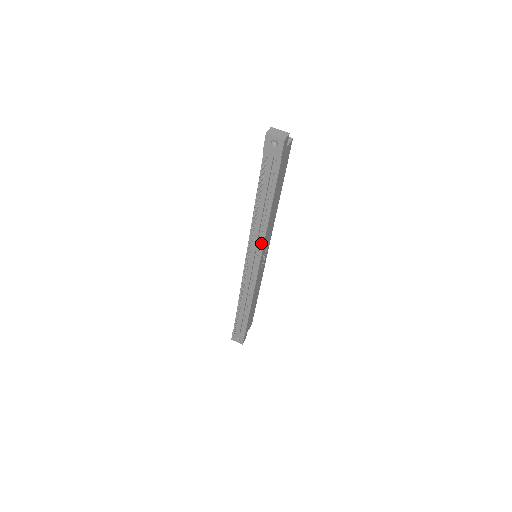
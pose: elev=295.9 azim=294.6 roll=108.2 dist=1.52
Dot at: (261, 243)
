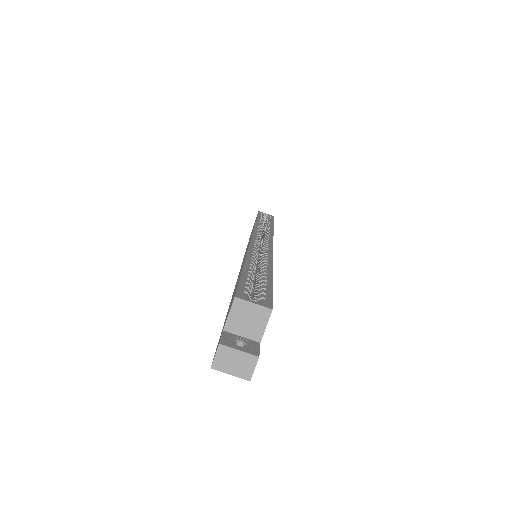
Dot at: occluded
